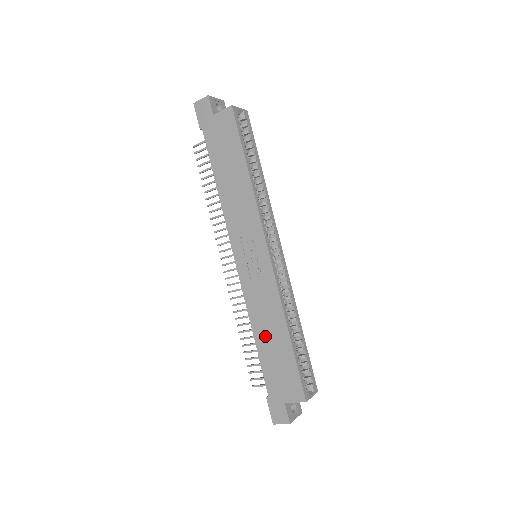
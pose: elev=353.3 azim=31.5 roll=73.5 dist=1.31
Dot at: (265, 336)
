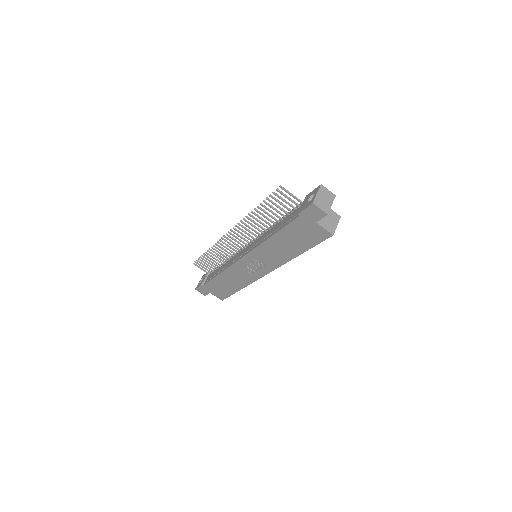
Dot at: (225, 280)
